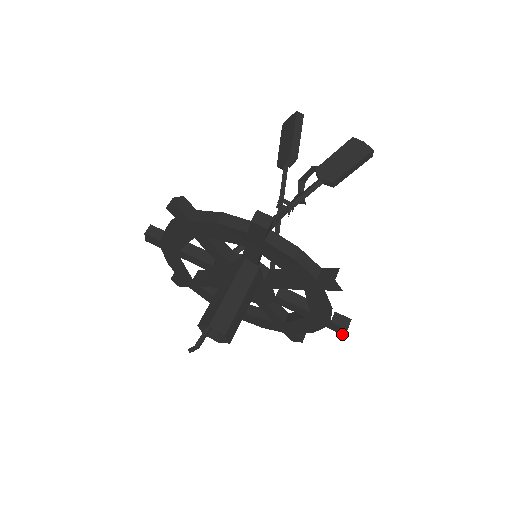
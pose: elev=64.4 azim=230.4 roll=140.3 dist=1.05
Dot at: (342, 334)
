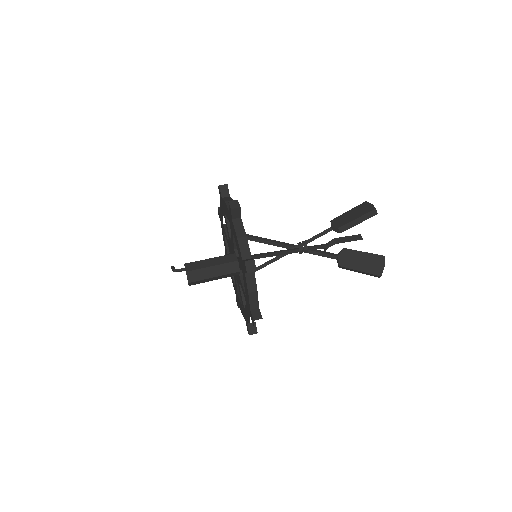
Dot at: (248, 332)
